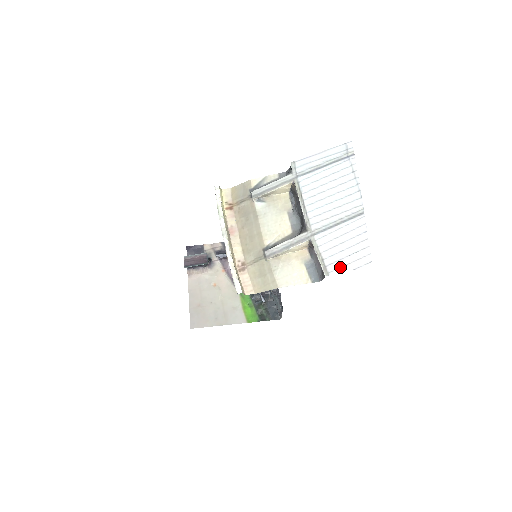
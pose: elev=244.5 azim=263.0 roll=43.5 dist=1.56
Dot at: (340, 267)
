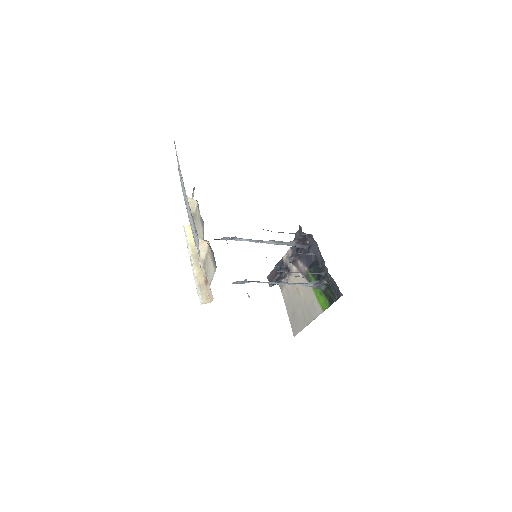
Dot at: (198, 250)
